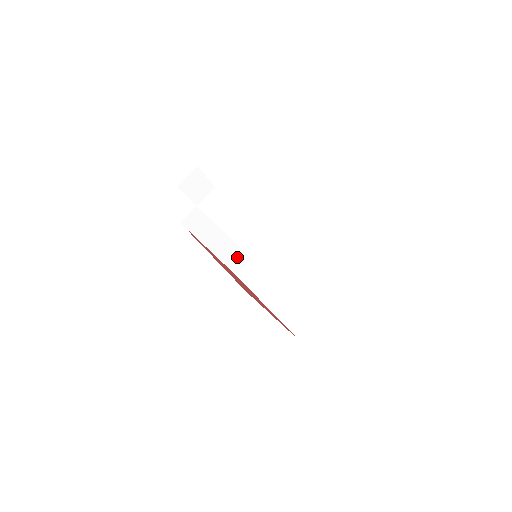
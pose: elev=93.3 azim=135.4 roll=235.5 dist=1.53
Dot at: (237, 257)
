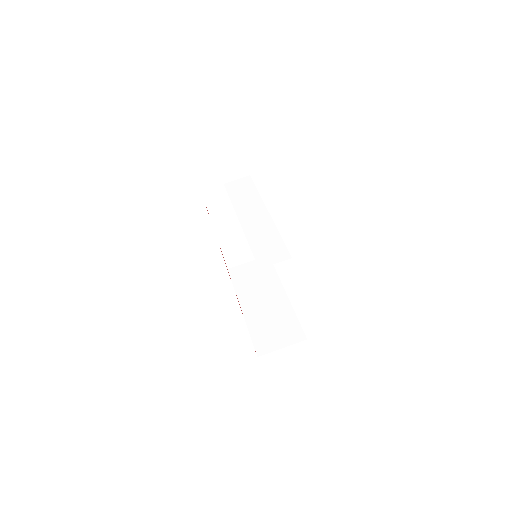
Dot at: (237, 253)
